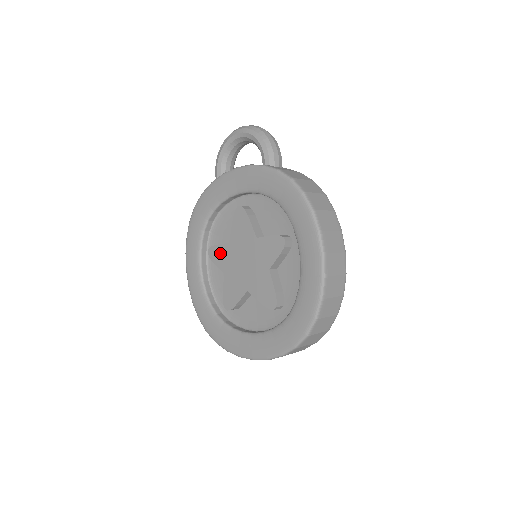
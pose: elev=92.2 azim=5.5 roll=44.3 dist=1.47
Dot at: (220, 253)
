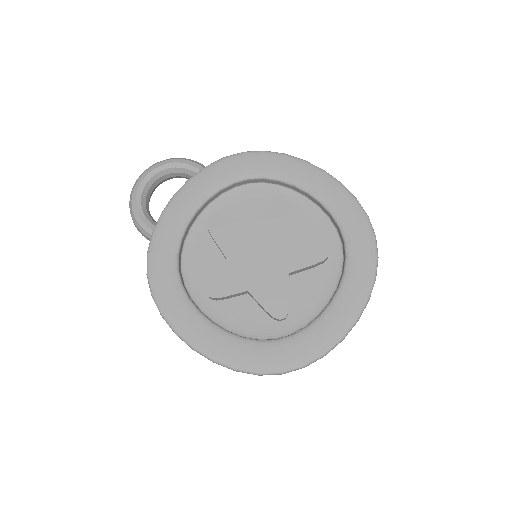
Dot at: (224, 278)
